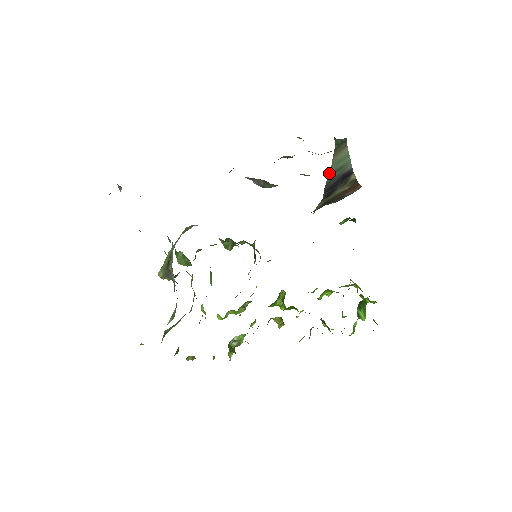
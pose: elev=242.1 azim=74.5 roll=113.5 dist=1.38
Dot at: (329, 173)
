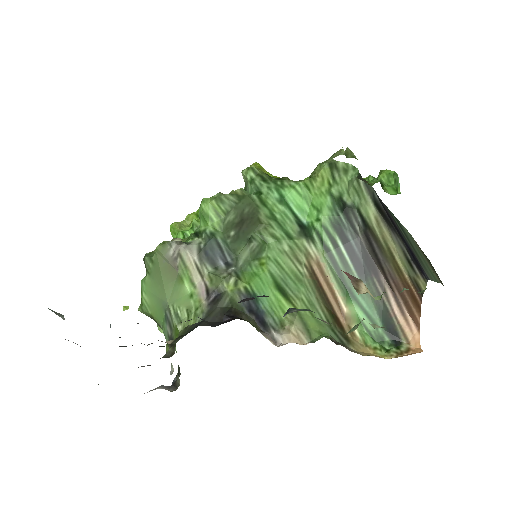
Dot at: (399, 223)
